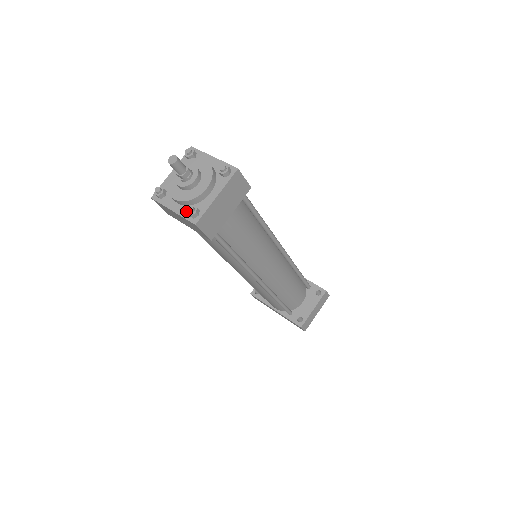
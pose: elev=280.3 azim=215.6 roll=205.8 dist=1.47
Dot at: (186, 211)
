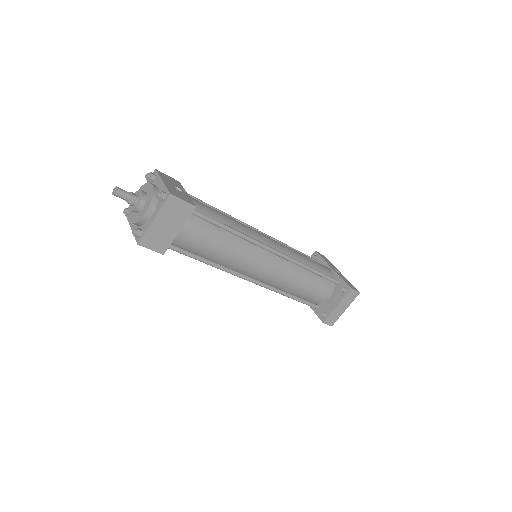
Dot at: occluded
